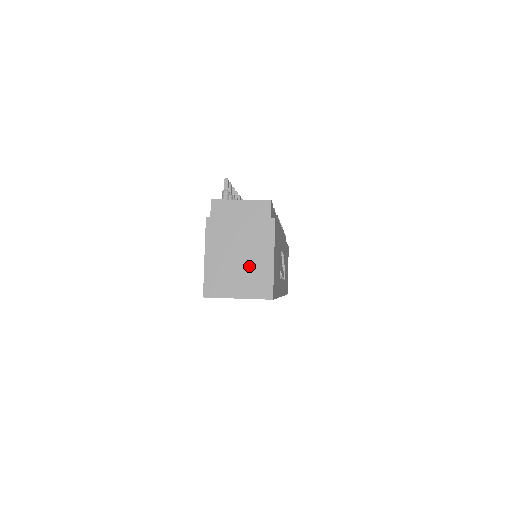
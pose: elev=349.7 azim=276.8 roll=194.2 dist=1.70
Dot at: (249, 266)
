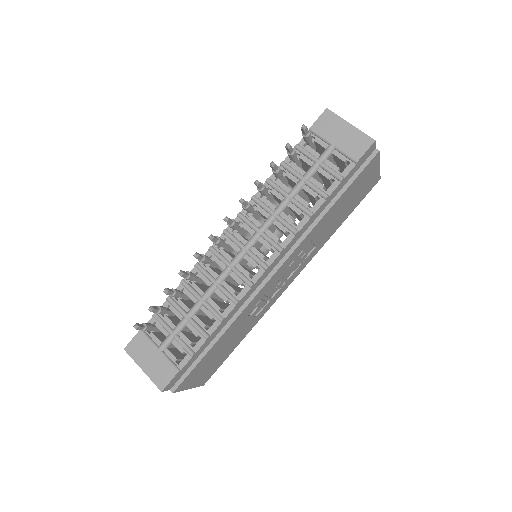
Dot at: occluded
